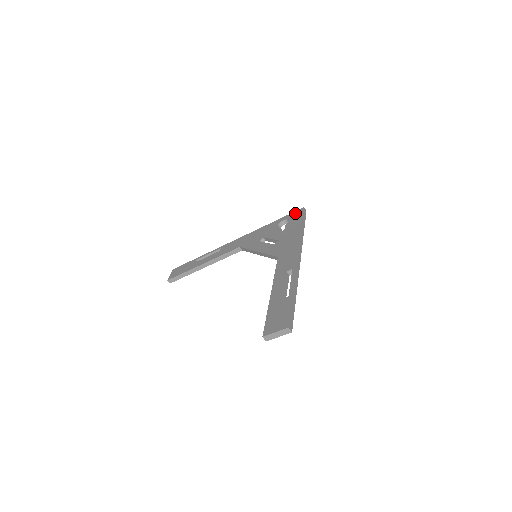
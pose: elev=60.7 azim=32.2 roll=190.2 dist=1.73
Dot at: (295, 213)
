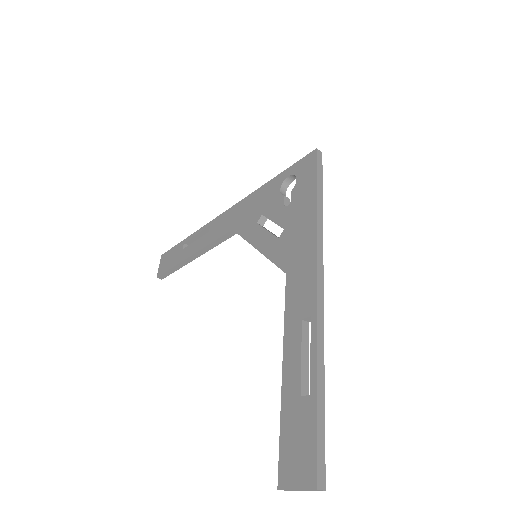
Dot at: (303, 162)
